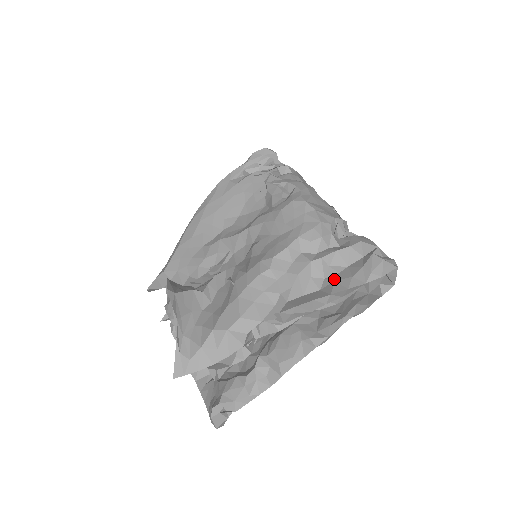
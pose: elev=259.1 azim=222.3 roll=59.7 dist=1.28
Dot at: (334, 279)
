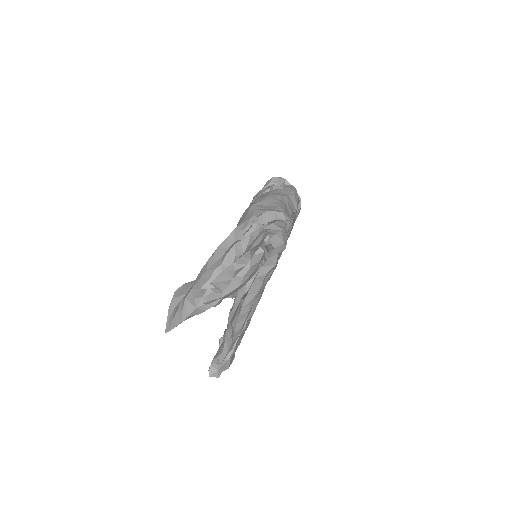
Dot at: occluded
